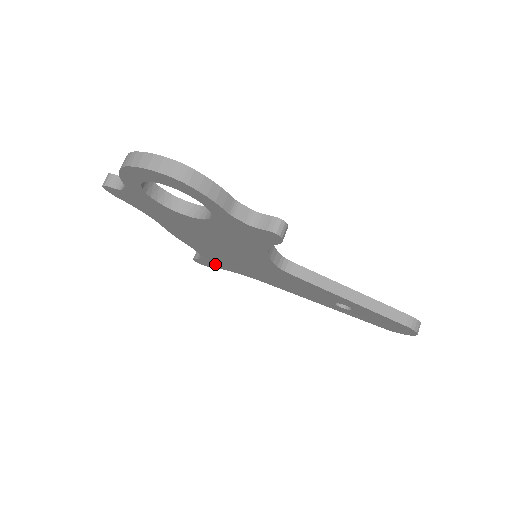
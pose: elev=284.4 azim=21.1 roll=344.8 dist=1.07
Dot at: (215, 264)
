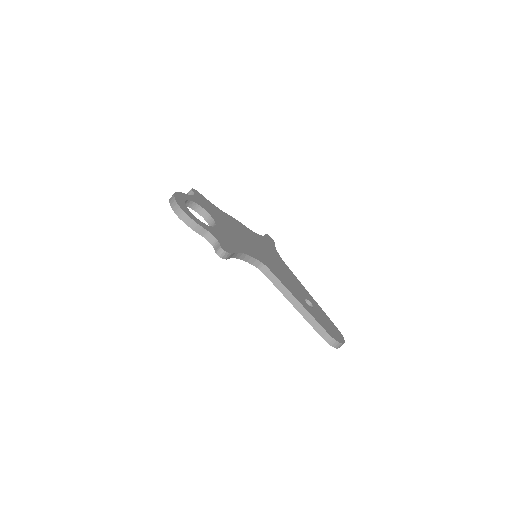
Dot at: occluded
